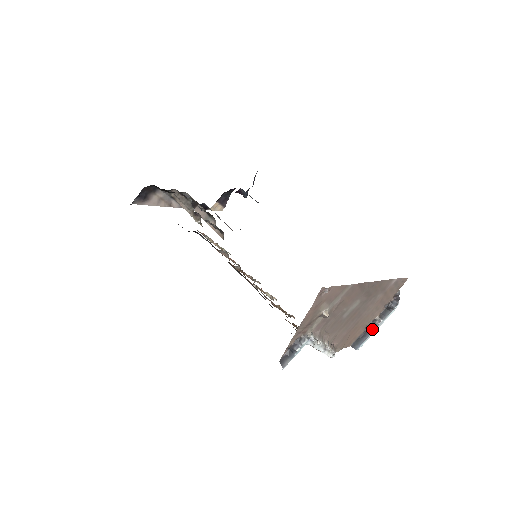
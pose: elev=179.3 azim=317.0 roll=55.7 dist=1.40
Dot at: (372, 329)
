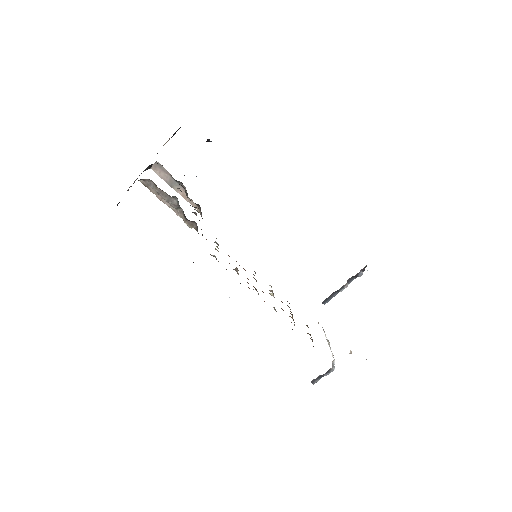
Dot at: occluded
